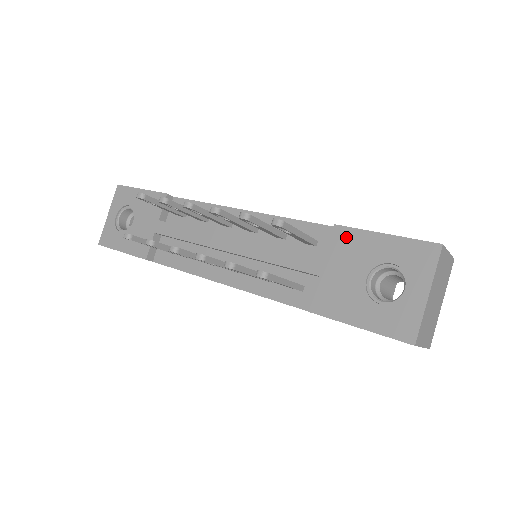
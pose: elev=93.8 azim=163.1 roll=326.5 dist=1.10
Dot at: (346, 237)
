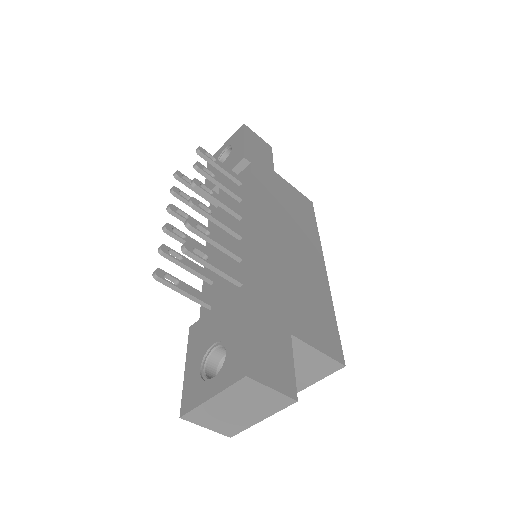
Dot at: (238, 301)
